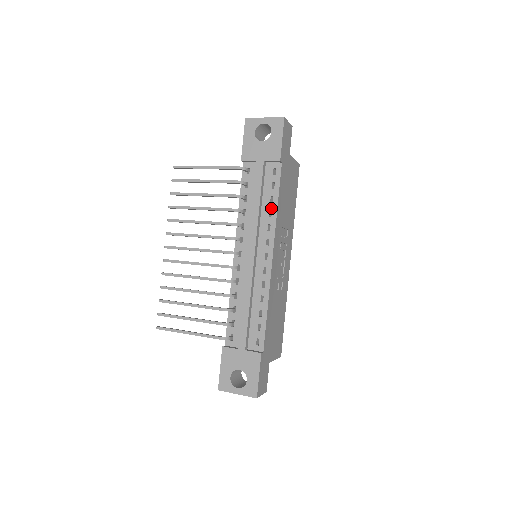
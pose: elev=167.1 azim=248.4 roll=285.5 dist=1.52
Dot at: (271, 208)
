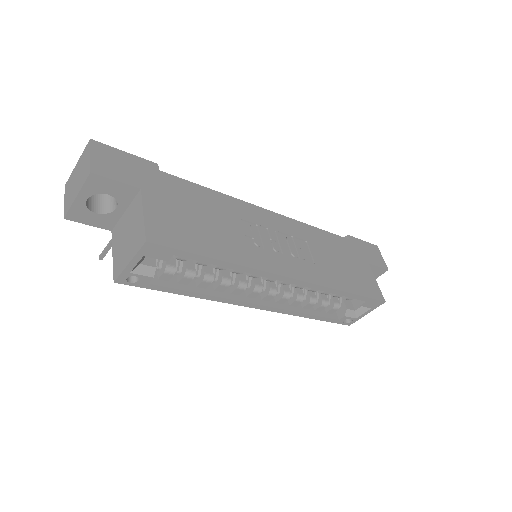
Dot at: occluded
